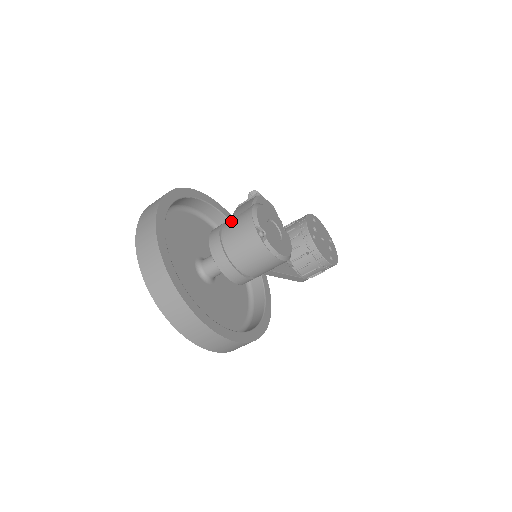
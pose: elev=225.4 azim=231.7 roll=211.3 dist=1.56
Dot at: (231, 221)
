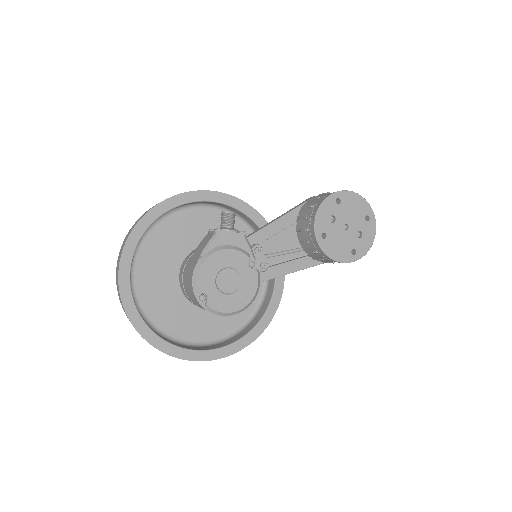
Dot at: (188, 266)
